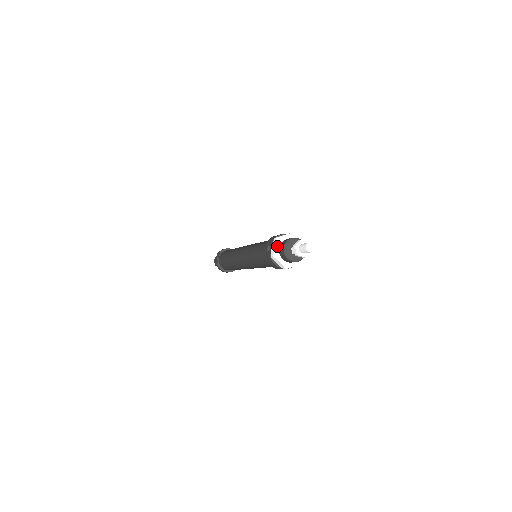
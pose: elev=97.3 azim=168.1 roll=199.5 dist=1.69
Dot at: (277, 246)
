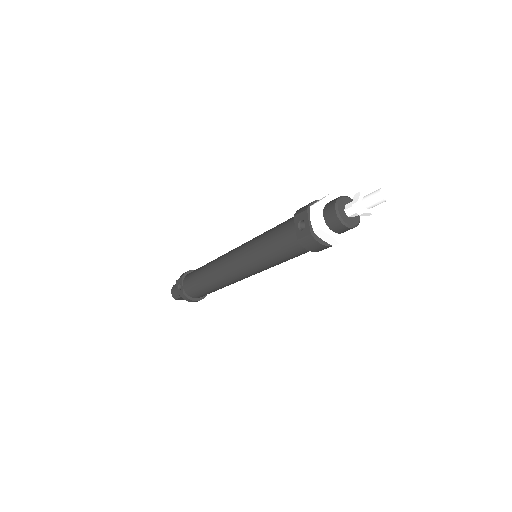
Dot at: (320, 215)
